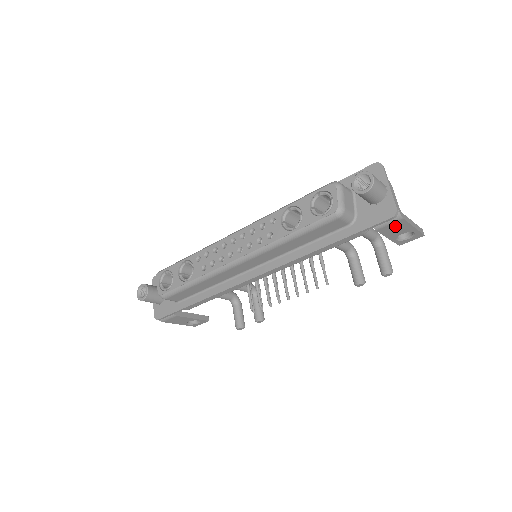
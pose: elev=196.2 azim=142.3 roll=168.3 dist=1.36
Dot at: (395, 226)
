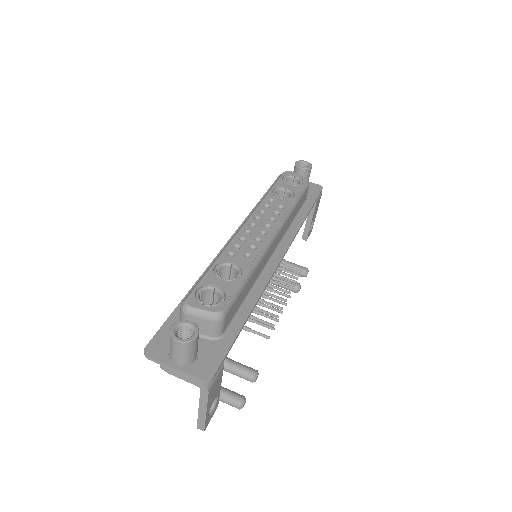
Dot at: (318, 204)
